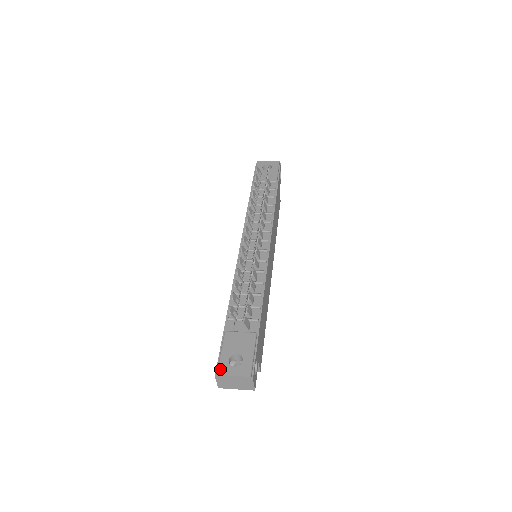
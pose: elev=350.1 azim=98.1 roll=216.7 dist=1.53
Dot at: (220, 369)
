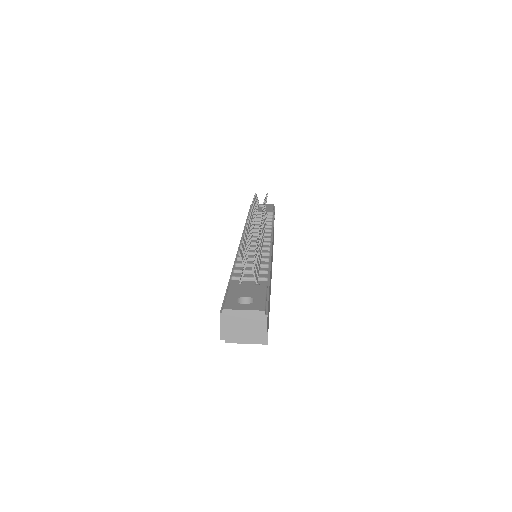
Dot at: (227, 305)
